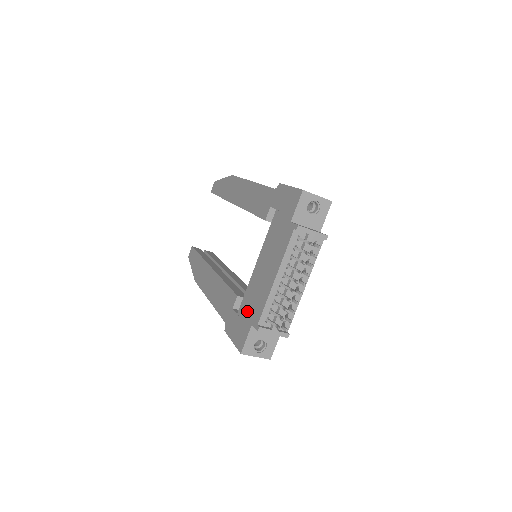
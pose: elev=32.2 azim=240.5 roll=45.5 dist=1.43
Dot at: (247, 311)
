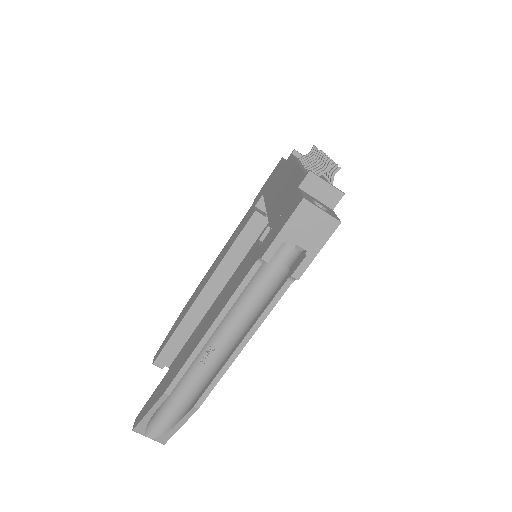
Dot at: (283, 205)
